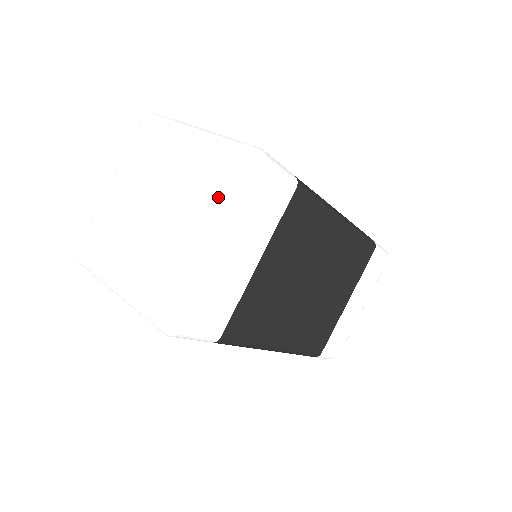
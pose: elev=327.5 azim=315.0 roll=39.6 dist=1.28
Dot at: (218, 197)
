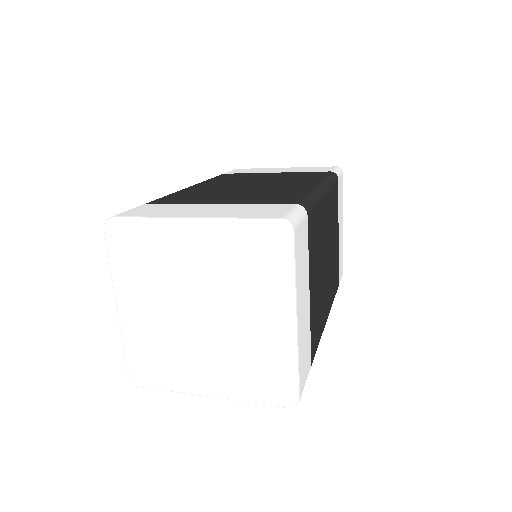
Dot at: (270, 284)
